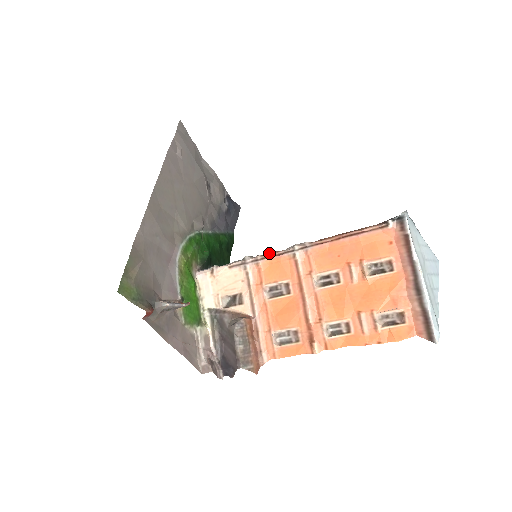
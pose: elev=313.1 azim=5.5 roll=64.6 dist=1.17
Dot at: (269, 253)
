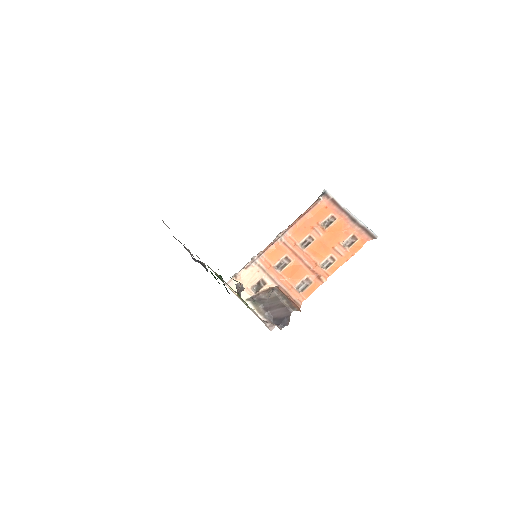
Dot at: occluded
